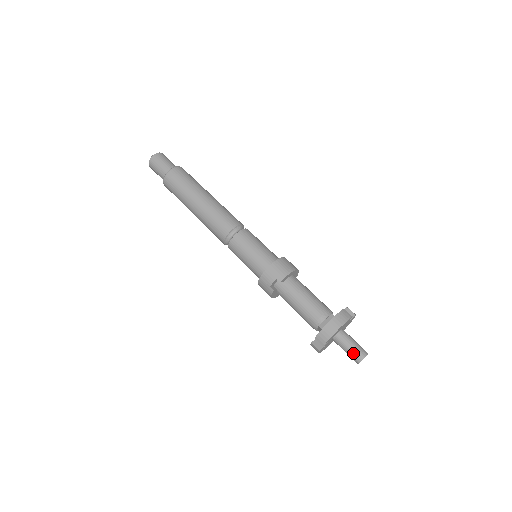
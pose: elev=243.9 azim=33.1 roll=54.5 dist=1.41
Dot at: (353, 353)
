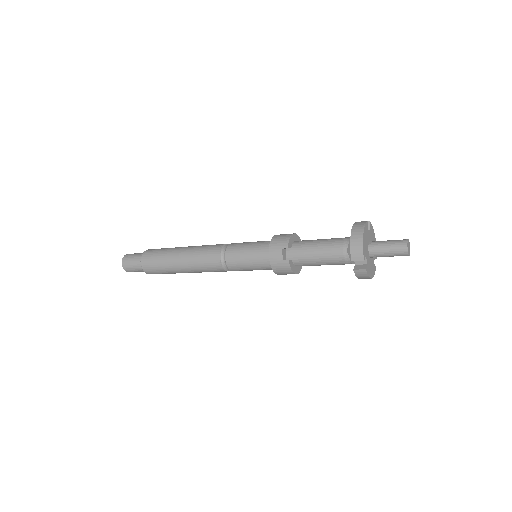
Dot at: (395, 248)
